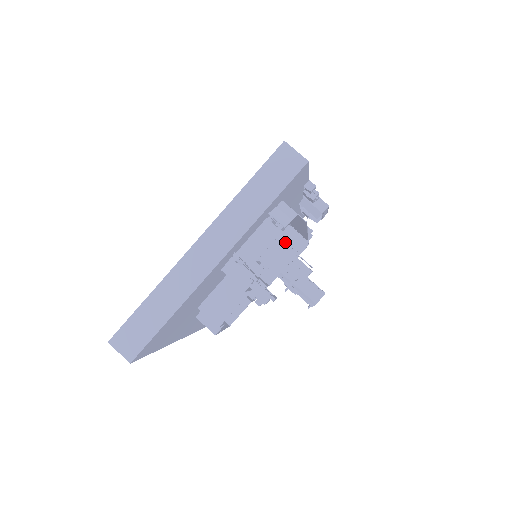
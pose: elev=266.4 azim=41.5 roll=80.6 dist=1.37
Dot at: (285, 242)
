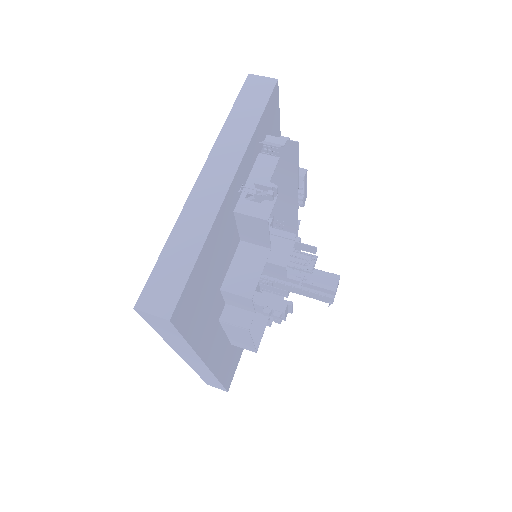
Dot at: occluded
